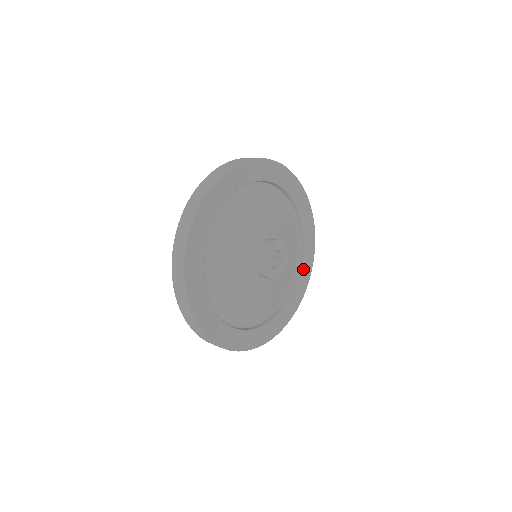
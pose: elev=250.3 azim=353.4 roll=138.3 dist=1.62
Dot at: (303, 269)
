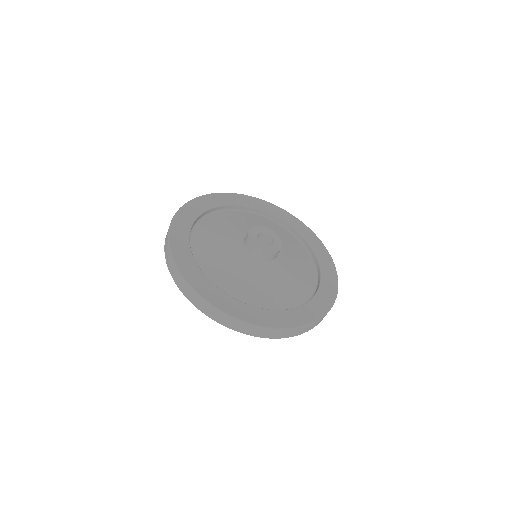
Dot at: (324, 278)
